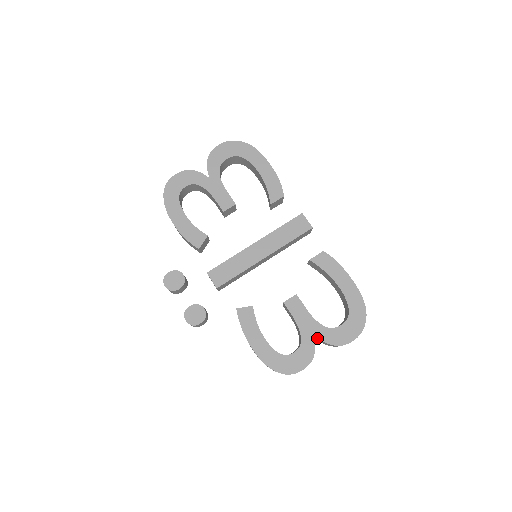
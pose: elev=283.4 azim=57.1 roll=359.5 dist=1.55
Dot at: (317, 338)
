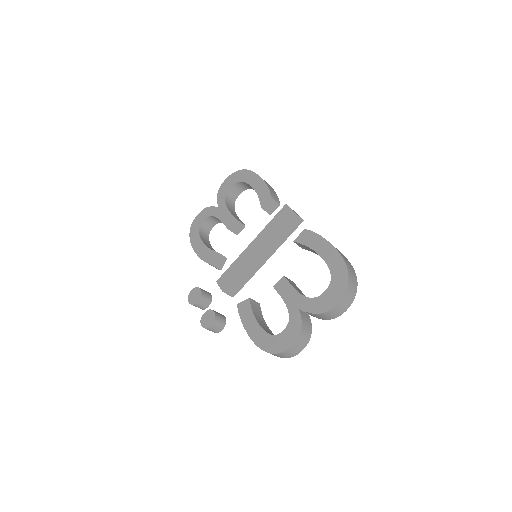
Dot at: (306, 312)
